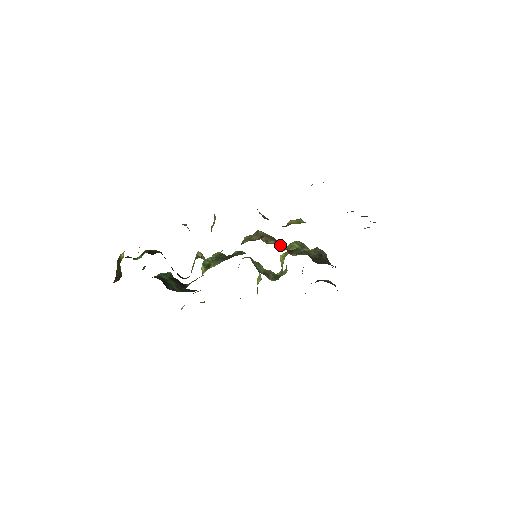
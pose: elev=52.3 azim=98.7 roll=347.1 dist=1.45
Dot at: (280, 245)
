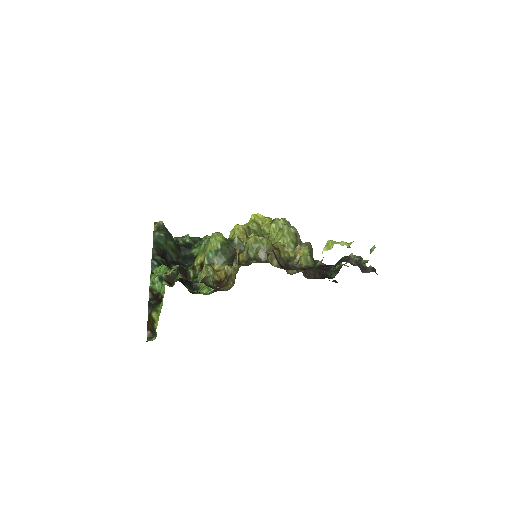
Dot at: (280, 254)
